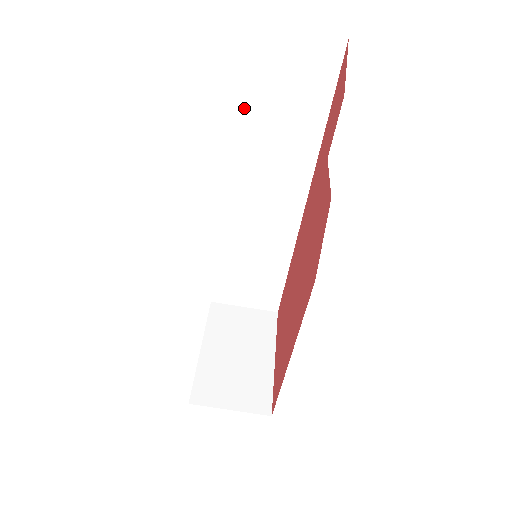
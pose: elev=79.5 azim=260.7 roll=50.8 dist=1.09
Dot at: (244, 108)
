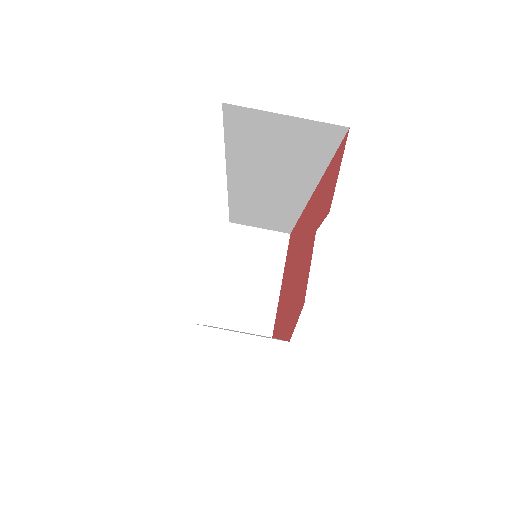
Dot at: (238, 149)
